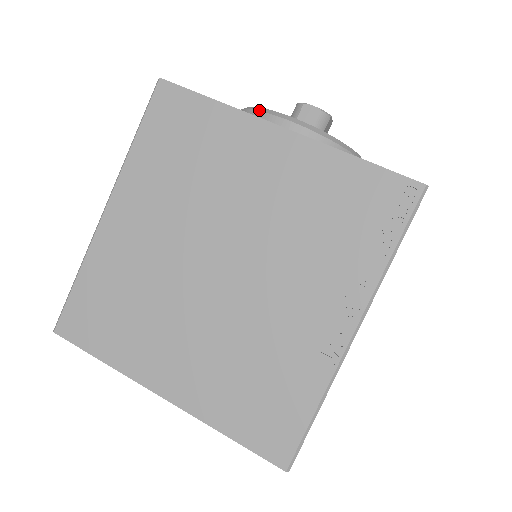
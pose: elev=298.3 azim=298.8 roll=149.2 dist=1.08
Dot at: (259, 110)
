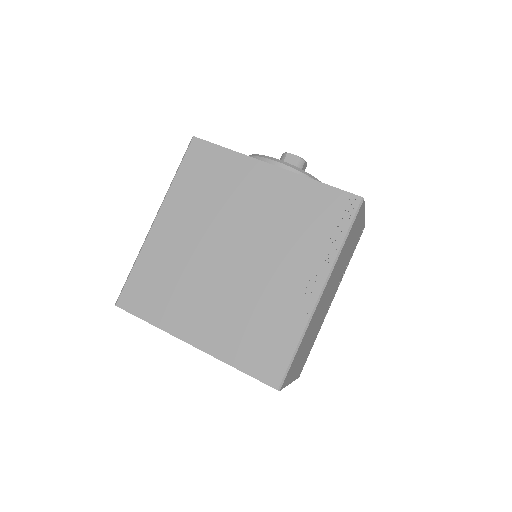
Dot at: (258, 156)
